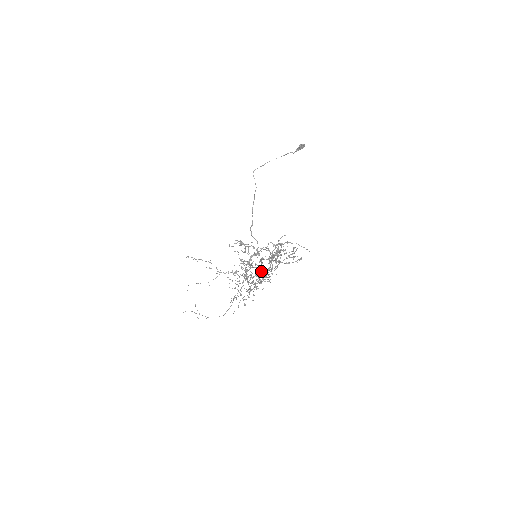
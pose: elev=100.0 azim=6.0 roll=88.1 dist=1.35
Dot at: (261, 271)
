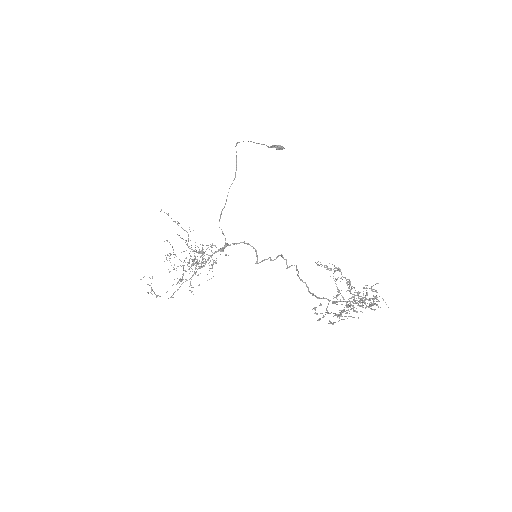
Dot at: (337, 304)
